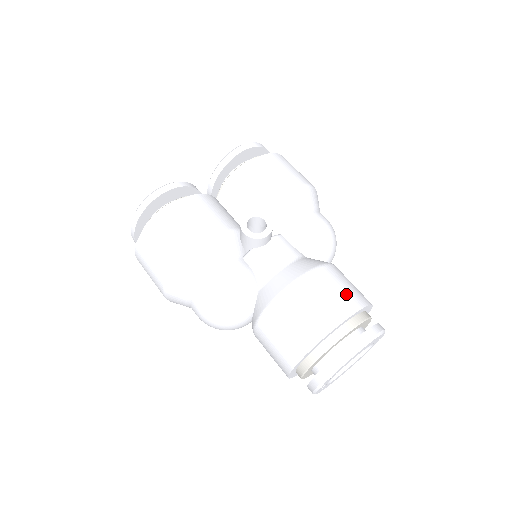
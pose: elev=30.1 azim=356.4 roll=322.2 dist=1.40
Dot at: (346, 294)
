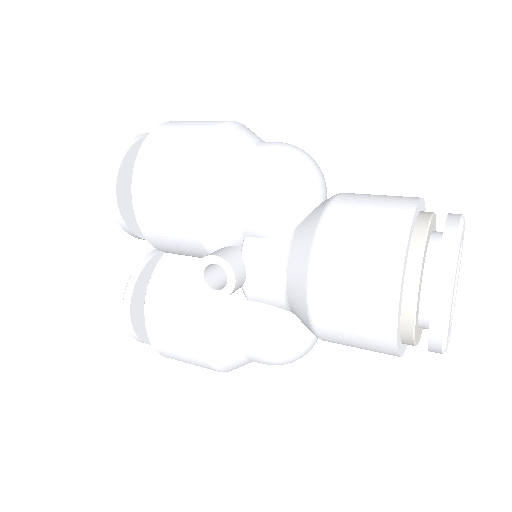
Dot at: (370, 265)
